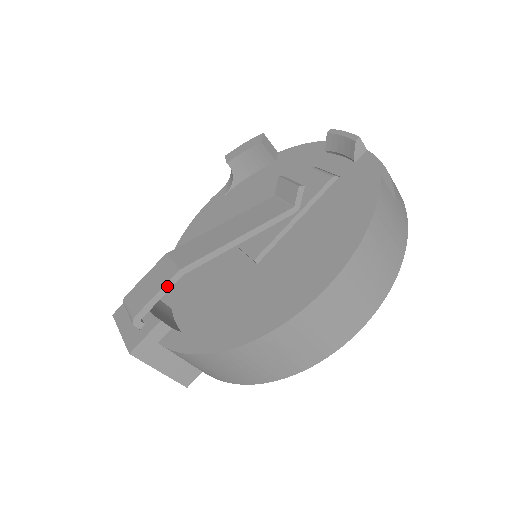
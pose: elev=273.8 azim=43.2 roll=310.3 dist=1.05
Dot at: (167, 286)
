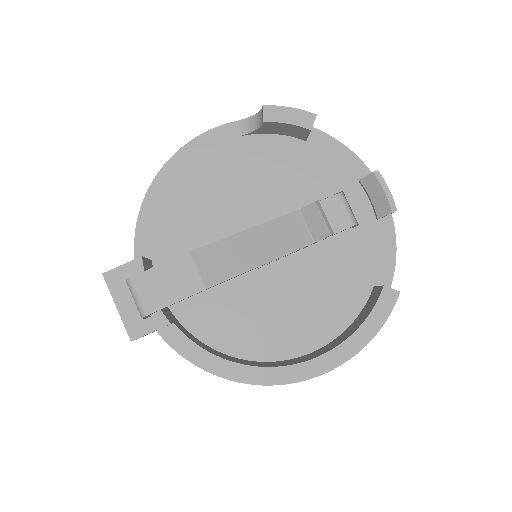
Dot at: (188, 297)
